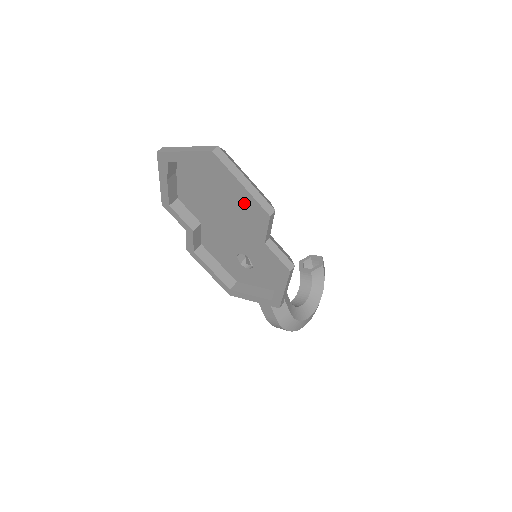
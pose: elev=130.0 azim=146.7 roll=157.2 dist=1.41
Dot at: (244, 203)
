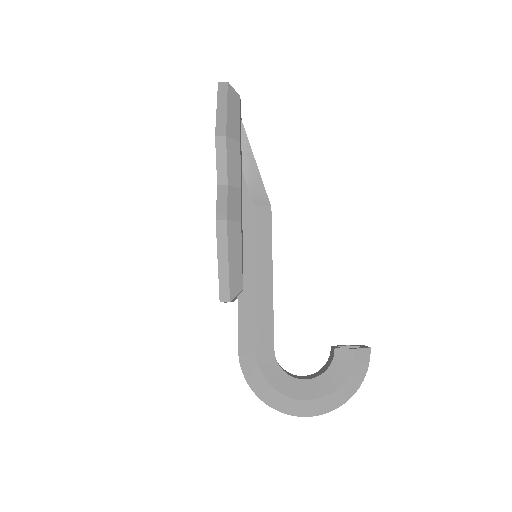
Dot at: occluded
